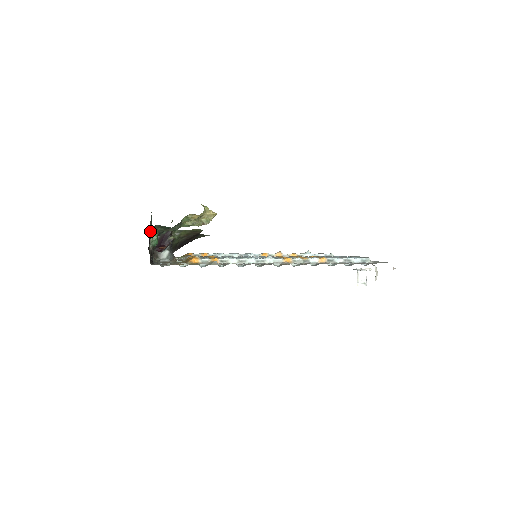
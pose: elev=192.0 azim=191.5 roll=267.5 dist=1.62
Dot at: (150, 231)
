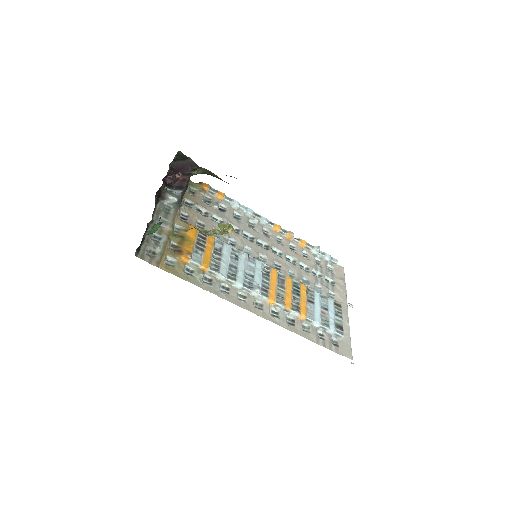
Dot at: occluded
